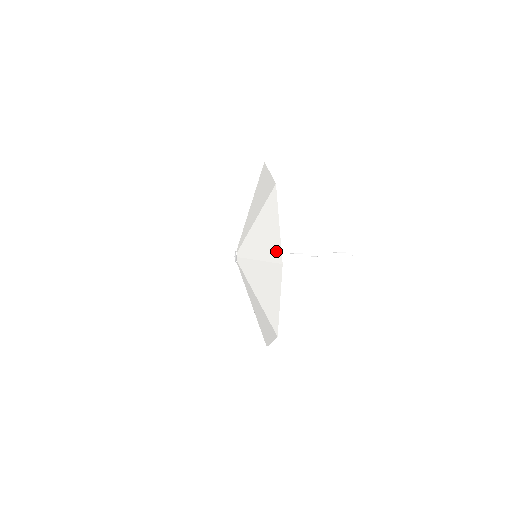
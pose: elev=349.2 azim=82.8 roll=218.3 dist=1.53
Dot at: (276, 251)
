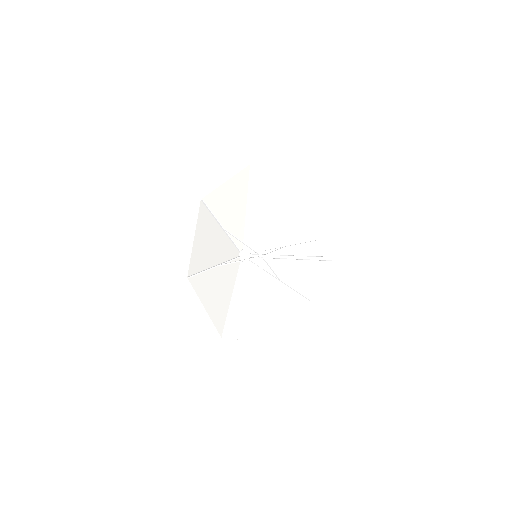
Dot at: (213, 200)
